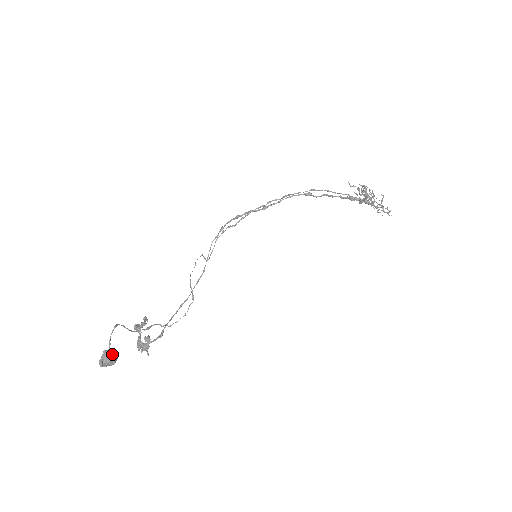
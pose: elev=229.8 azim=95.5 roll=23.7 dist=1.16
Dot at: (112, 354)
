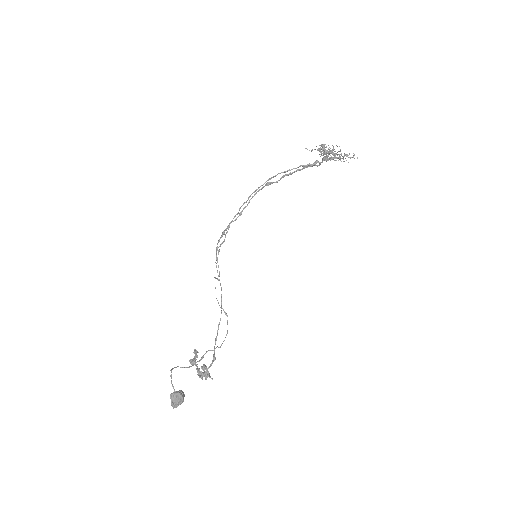
Dot at: (177, 394)
